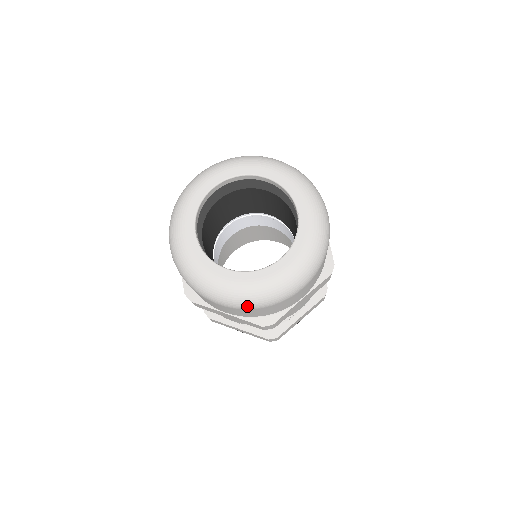
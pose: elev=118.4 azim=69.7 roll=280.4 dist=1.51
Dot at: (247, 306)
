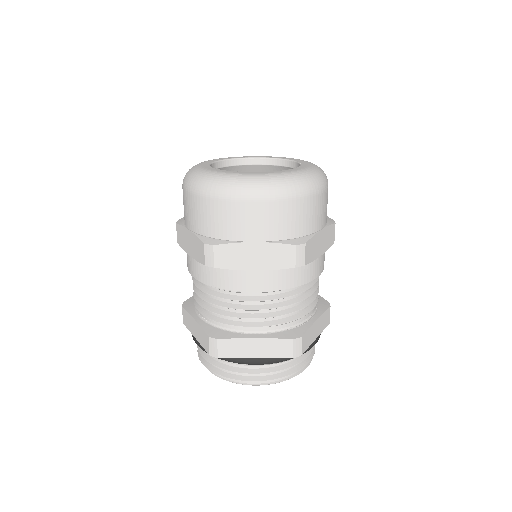
Dot at: (282, 192)
